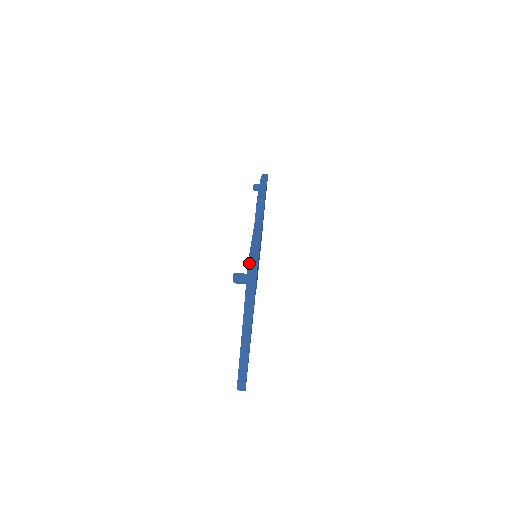
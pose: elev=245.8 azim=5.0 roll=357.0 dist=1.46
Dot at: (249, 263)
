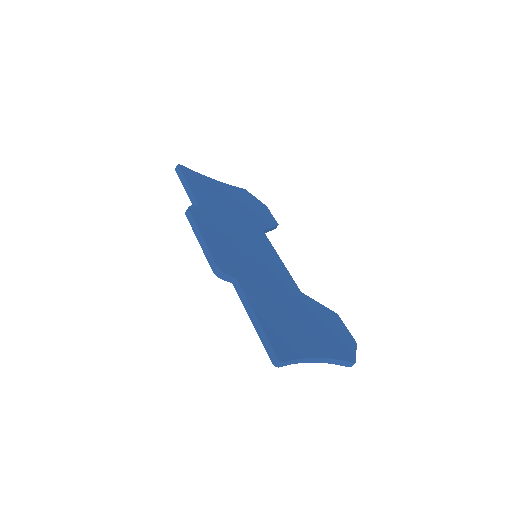
Dot at: (274, 364)
